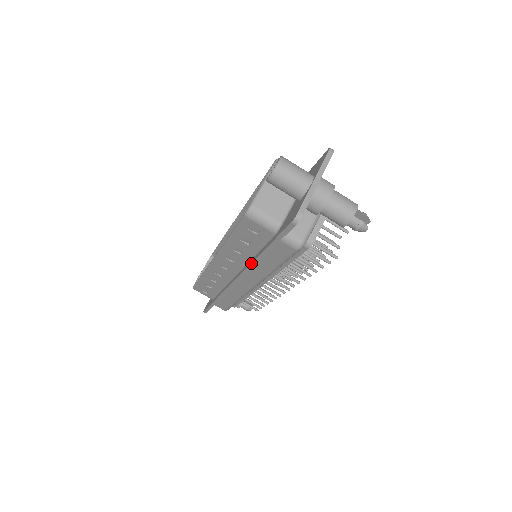
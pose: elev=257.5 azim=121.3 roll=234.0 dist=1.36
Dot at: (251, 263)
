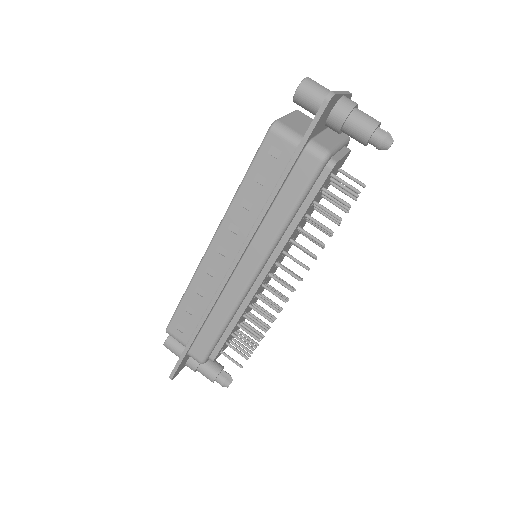
Dot at: (263, 208)
